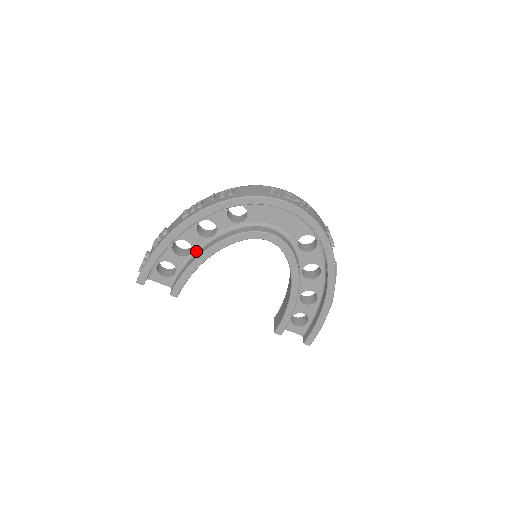
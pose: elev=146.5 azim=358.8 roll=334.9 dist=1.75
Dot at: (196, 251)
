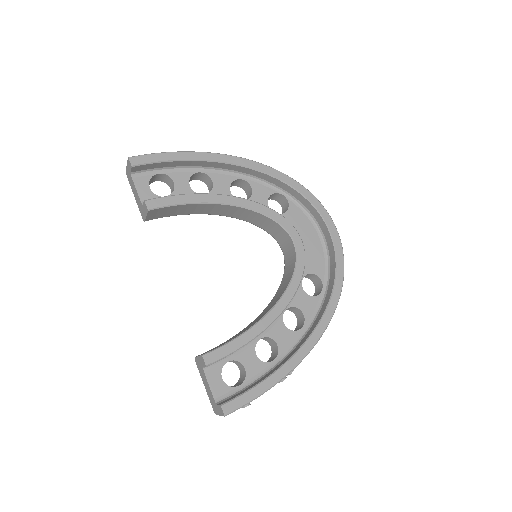
Dot at: occluded
